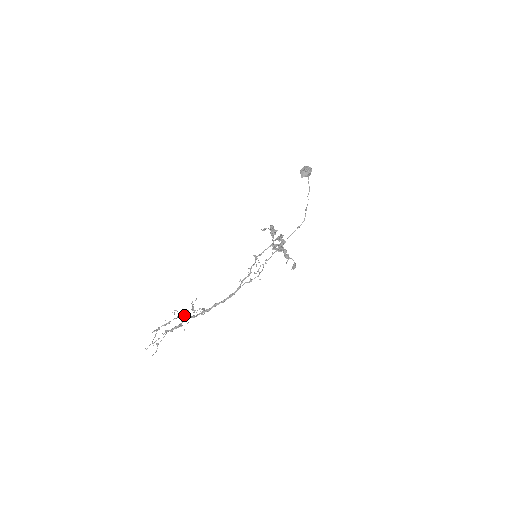
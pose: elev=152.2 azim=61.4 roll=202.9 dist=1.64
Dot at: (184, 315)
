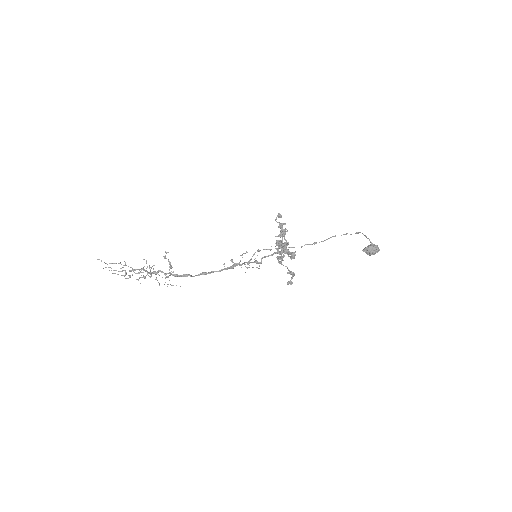
Dot at: occluded
